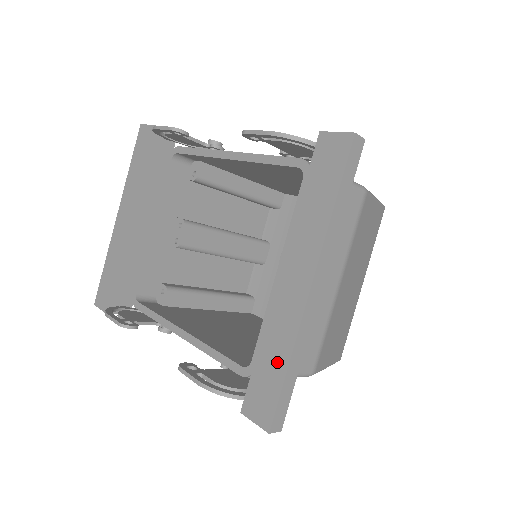
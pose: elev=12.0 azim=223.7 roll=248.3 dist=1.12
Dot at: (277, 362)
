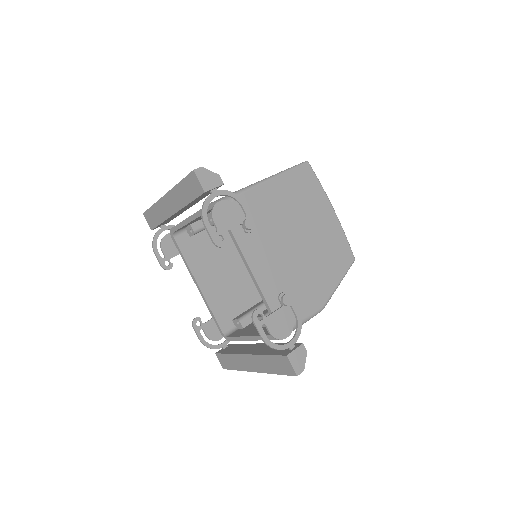
Dot at: (234, 365)
